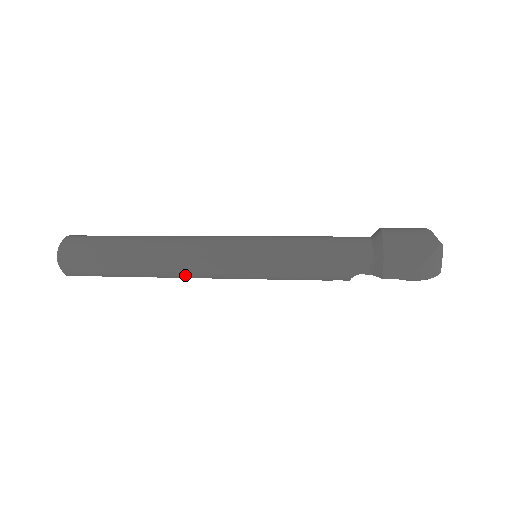
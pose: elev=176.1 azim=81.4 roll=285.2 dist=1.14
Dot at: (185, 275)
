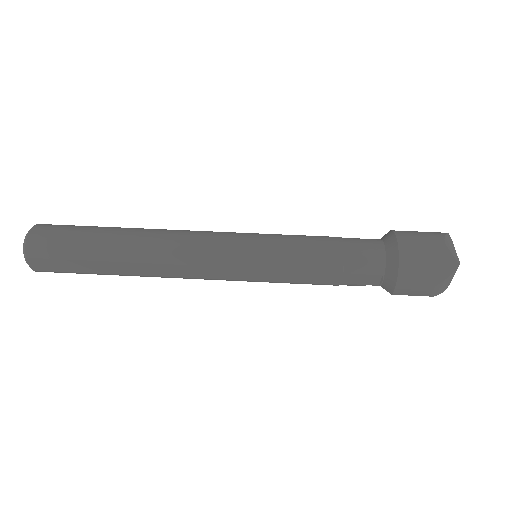
Dot at: occluded
